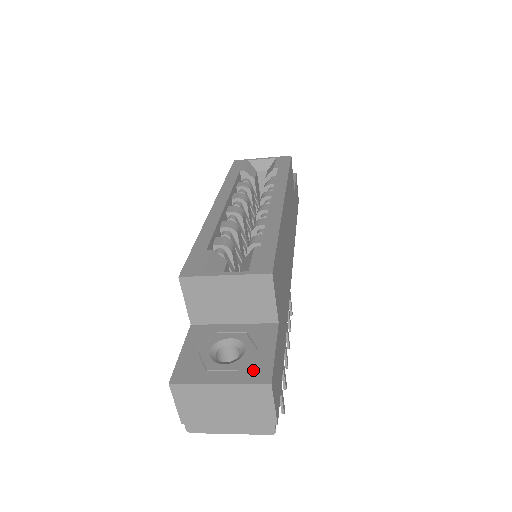
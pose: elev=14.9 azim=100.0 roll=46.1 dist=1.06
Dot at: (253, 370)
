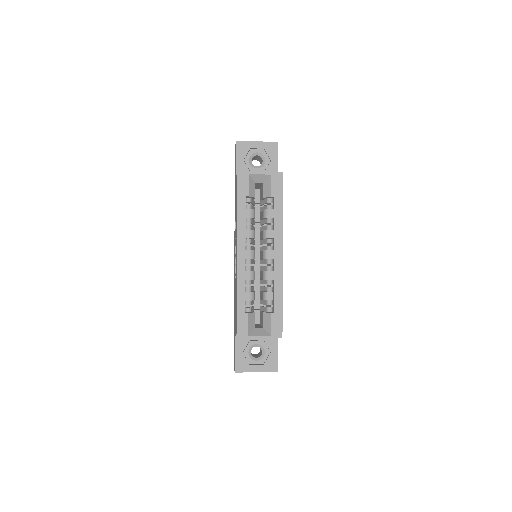
Dot at: (270, 365)
